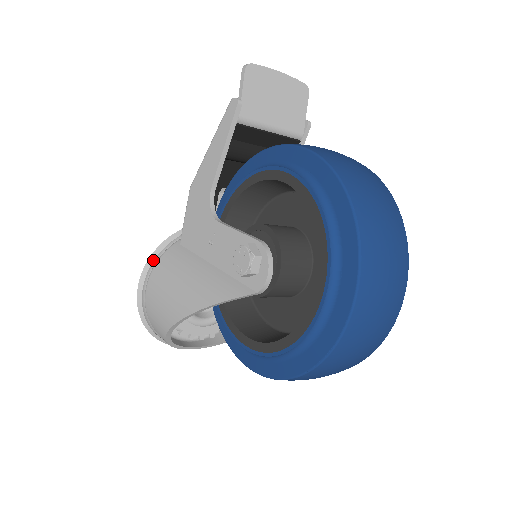
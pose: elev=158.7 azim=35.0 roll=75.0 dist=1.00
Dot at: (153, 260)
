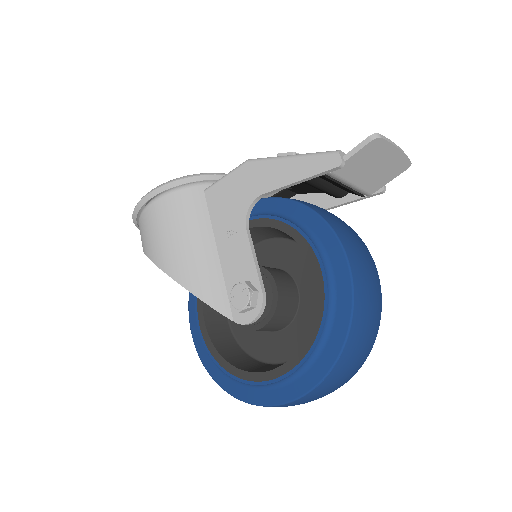
Dot at: (173, 186)
